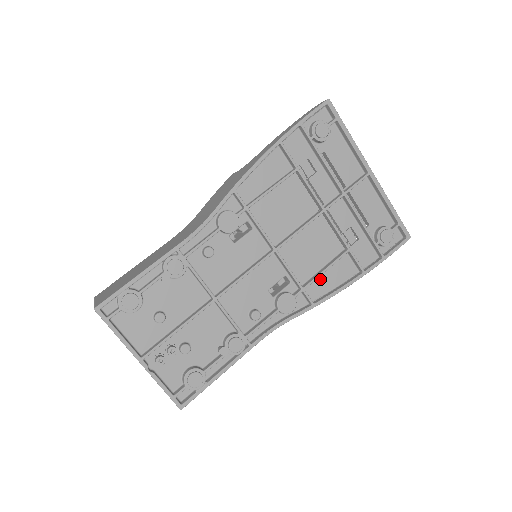
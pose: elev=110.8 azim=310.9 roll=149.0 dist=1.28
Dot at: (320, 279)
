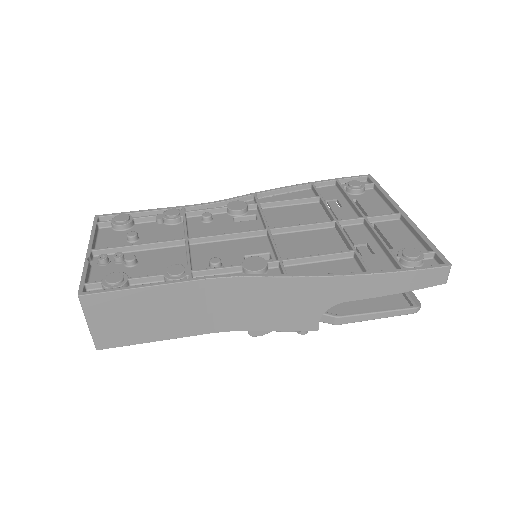
Dot at: (309, 267)
